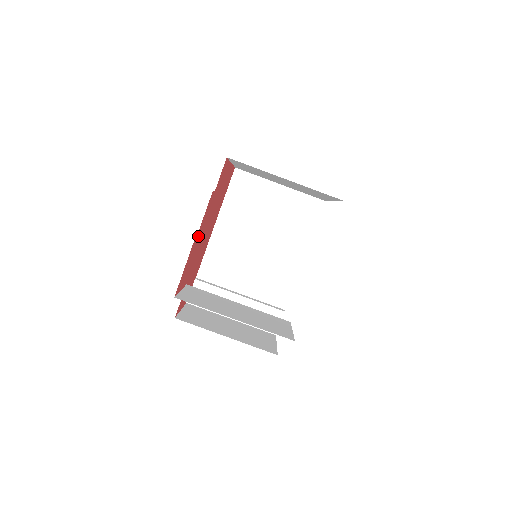
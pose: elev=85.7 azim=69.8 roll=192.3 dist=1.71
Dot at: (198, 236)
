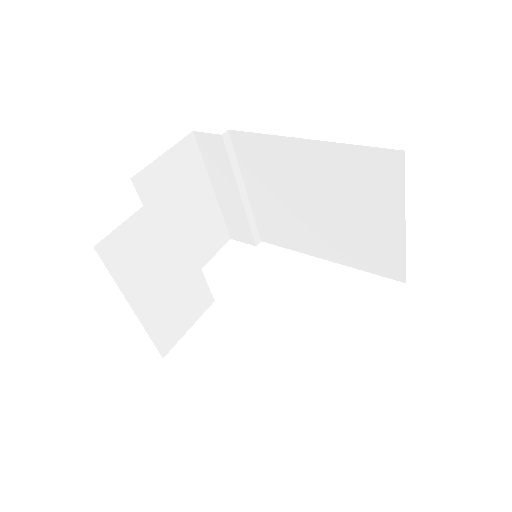
Dot at: occluded
